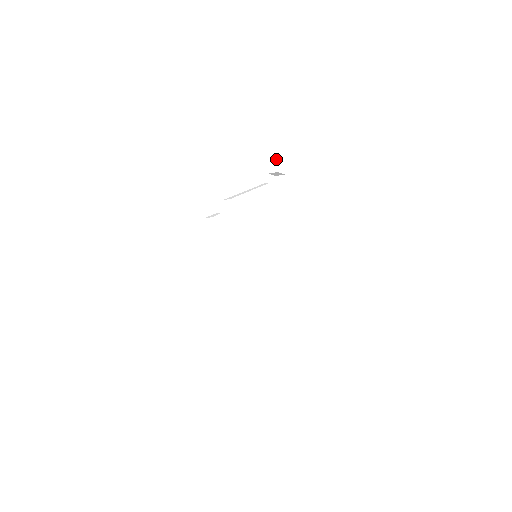
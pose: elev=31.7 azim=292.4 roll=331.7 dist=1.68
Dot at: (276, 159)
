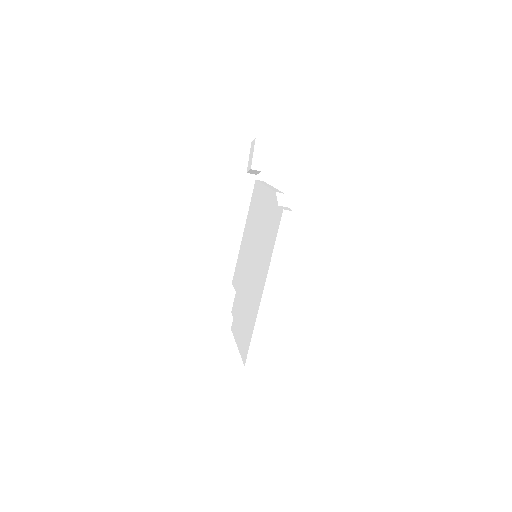
Dot at: occluded
